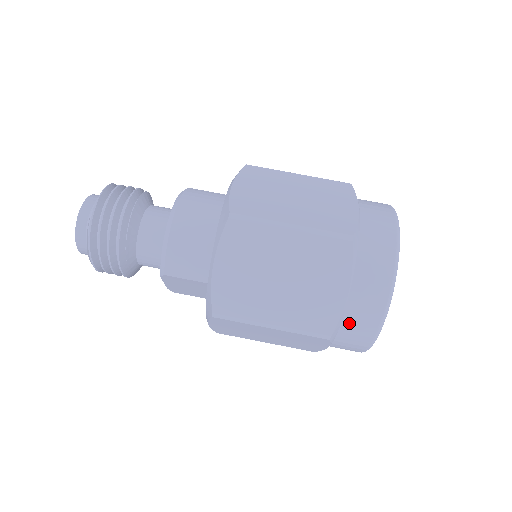
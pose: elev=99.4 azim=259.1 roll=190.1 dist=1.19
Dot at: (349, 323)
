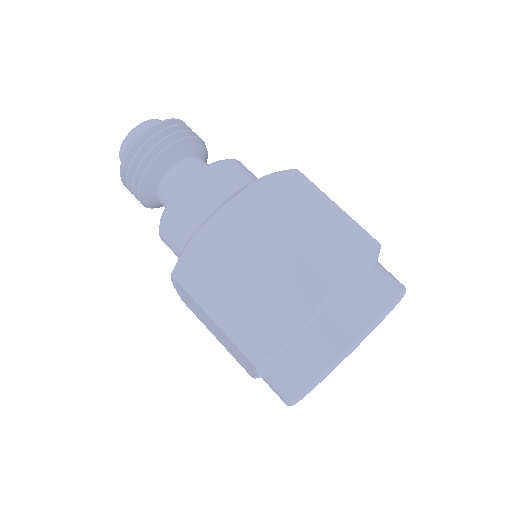
Dot at: (349, 297)
